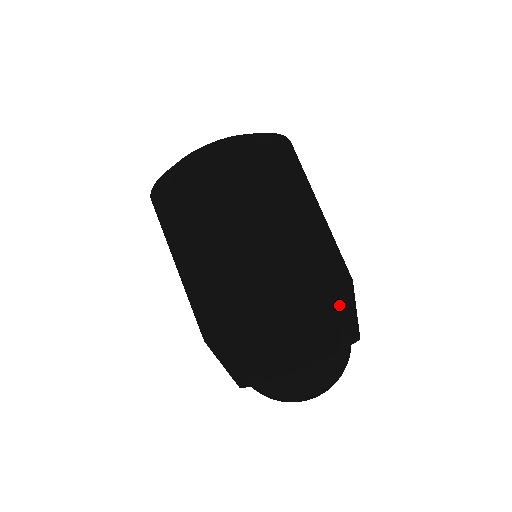
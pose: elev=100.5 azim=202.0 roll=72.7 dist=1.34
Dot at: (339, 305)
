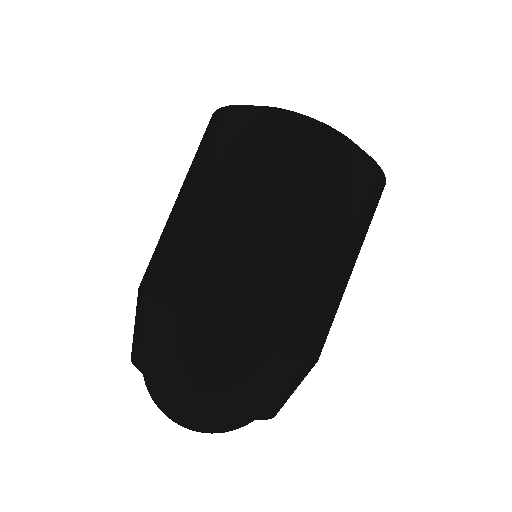
Dot at: (284, 377)
